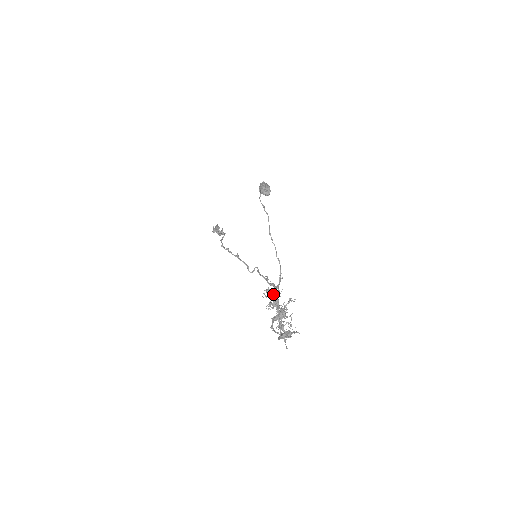
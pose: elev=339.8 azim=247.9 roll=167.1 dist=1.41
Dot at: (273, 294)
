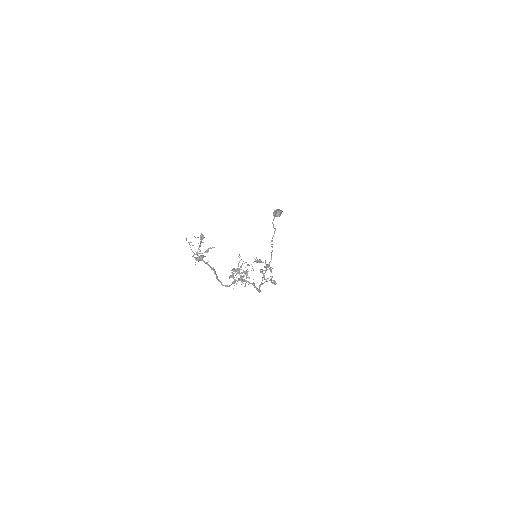
Dot at: (238, 263)
